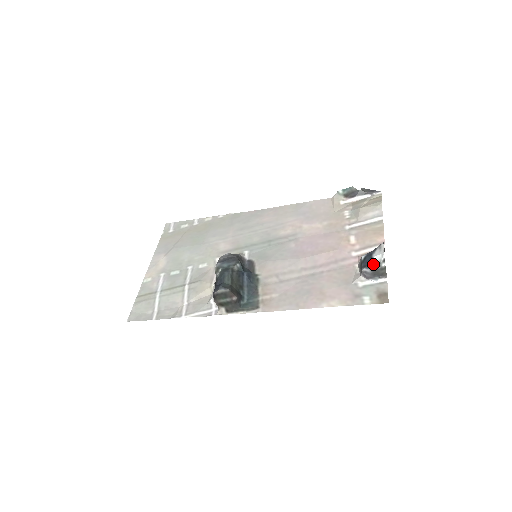
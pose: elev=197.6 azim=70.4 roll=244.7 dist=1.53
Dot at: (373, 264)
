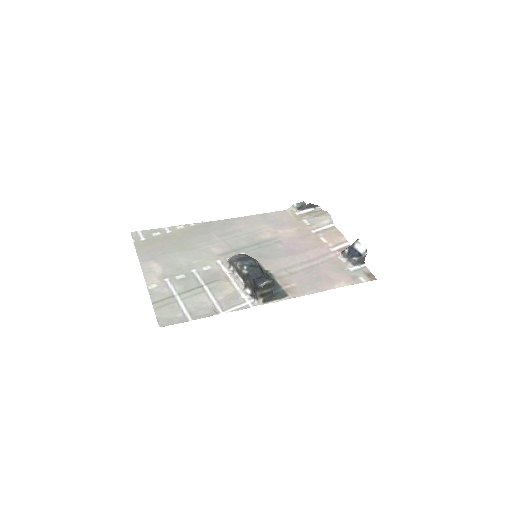
Dot at: (359, 254)
